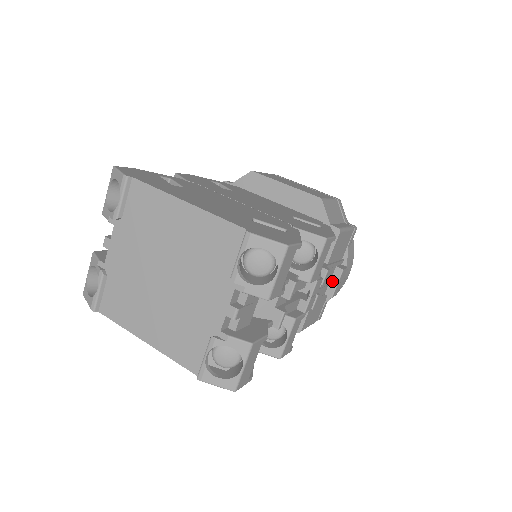
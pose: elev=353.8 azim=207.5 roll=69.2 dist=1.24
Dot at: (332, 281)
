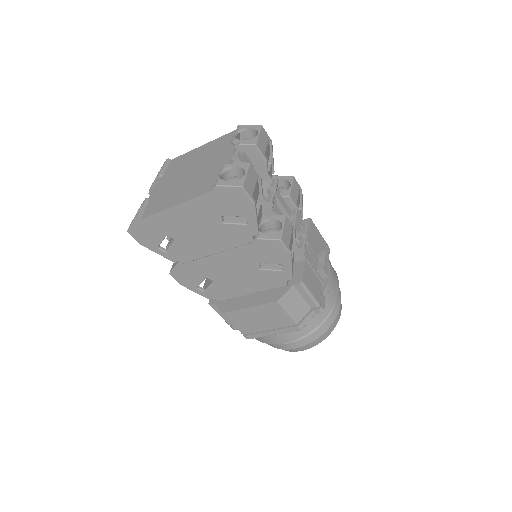
Dot at: occluded
